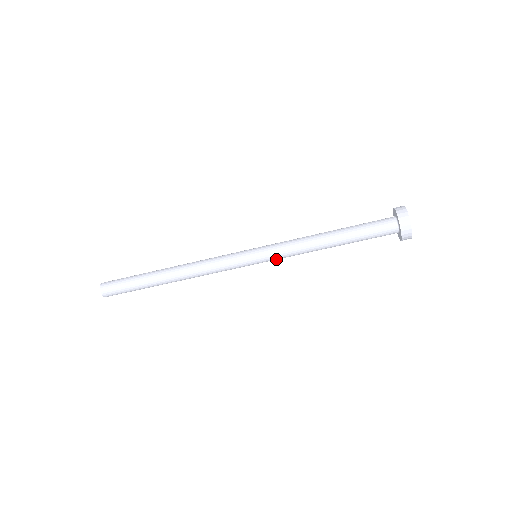
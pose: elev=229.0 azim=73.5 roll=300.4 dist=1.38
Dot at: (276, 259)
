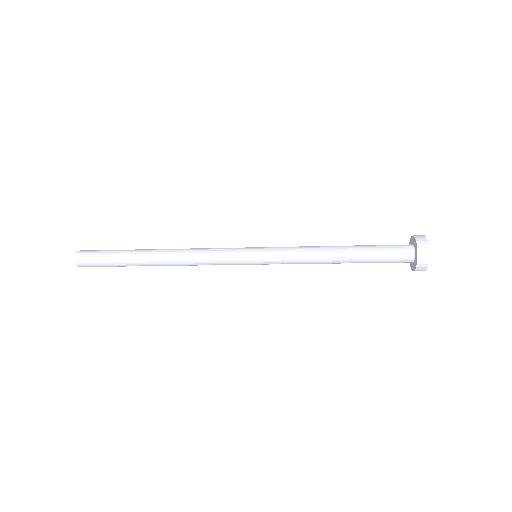
Dot at: occluded
